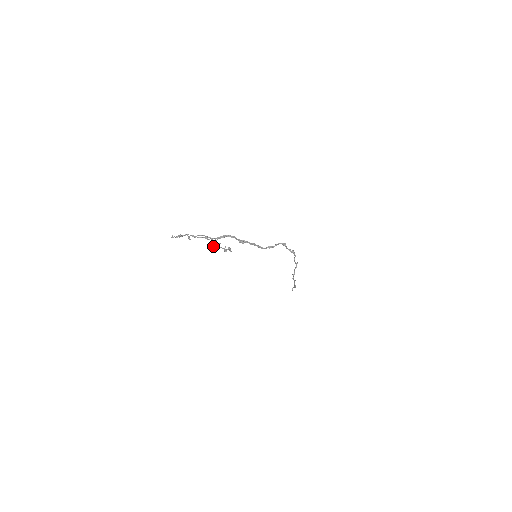
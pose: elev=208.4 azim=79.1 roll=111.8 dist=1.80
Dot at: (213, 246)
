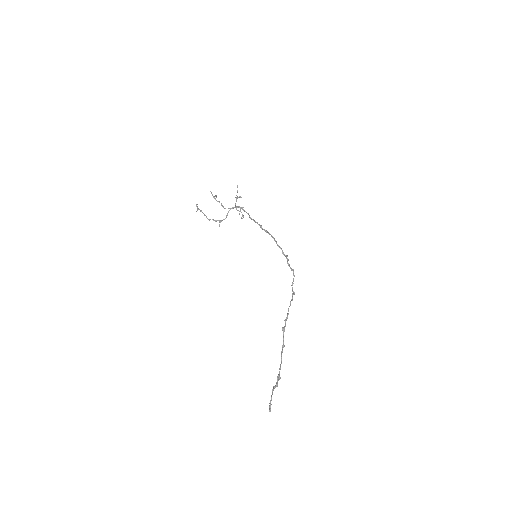
Dot at: (237, 192)
